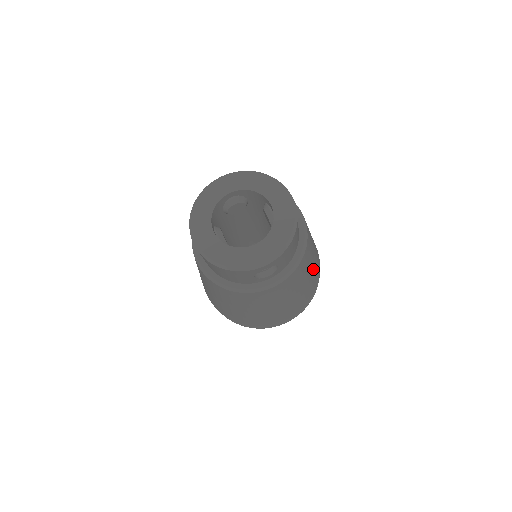
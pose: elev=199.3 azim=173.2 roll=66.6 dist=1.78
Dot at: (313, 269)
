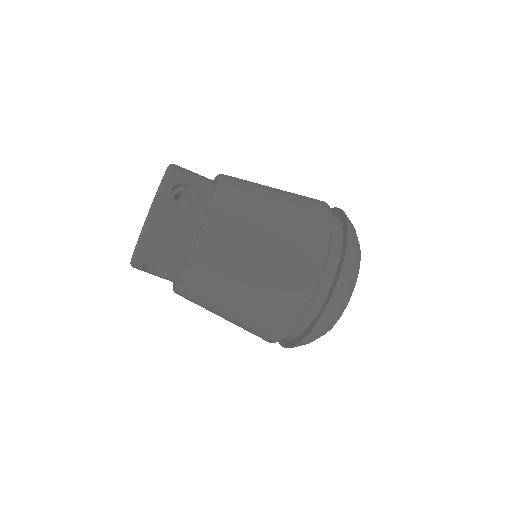
Dot at: (264, 273)
